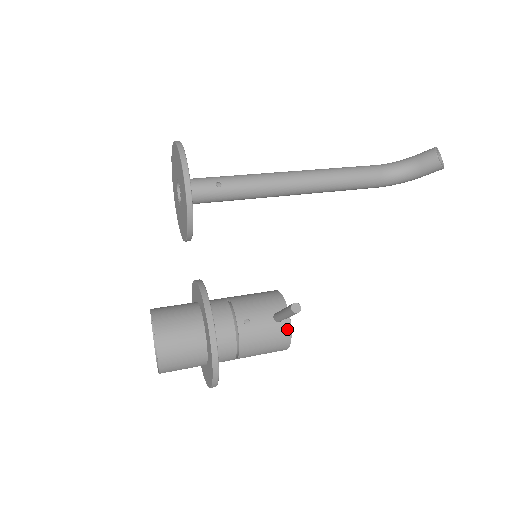
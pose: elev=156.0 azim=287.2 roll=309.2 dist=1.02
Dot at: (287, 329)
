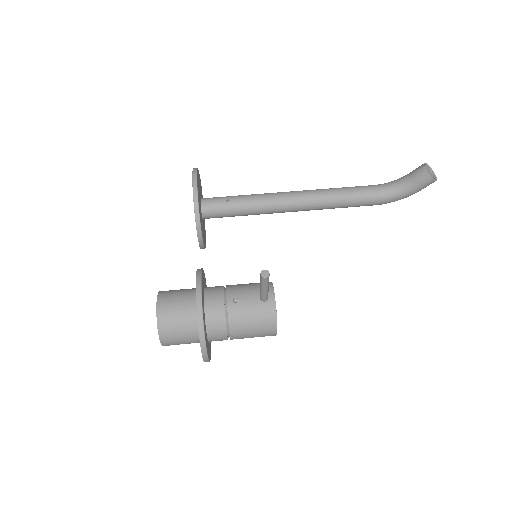
Dot at: (272, 308)
